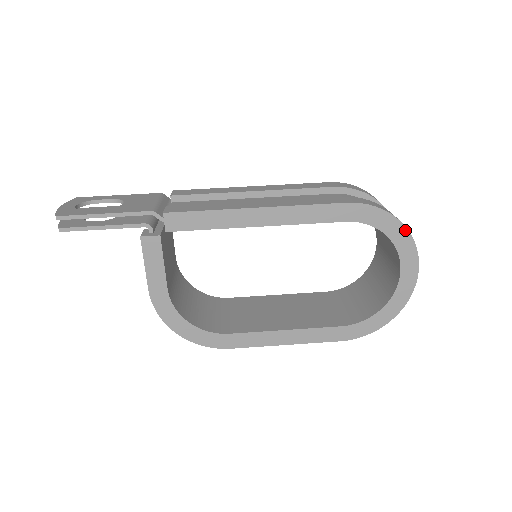
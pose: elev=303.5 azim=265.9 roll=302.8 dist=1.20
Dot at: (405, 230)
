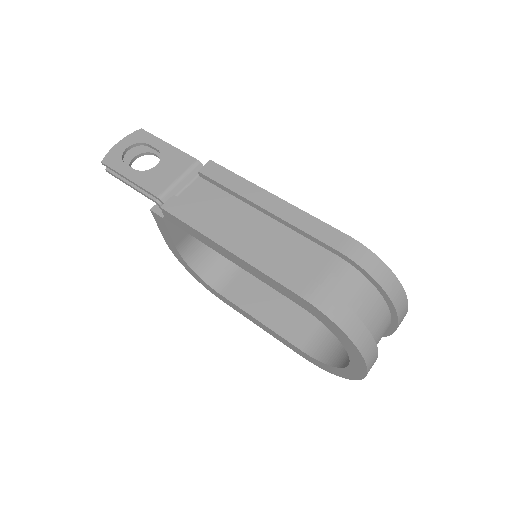
Dot at: (355, 347)
